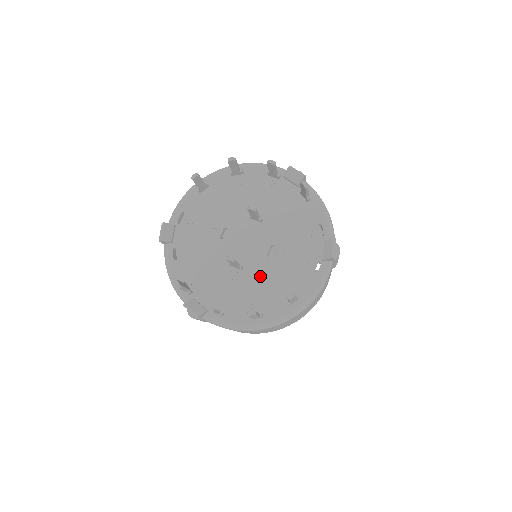
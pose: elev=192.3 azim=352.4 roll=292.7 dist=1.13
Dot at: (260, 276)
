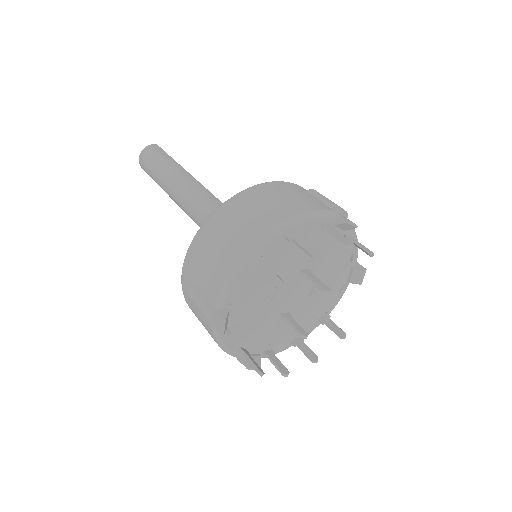
Dot at: (302, 313)
